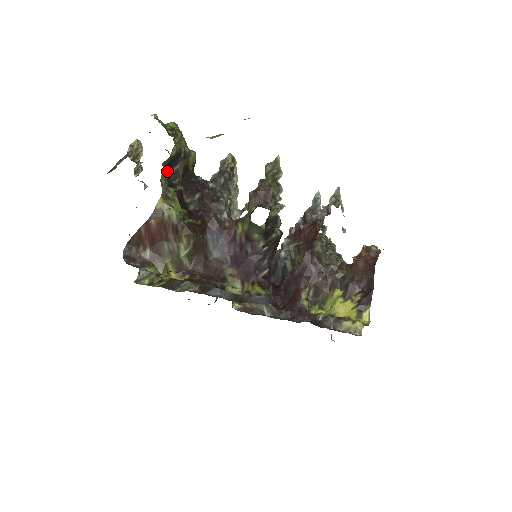
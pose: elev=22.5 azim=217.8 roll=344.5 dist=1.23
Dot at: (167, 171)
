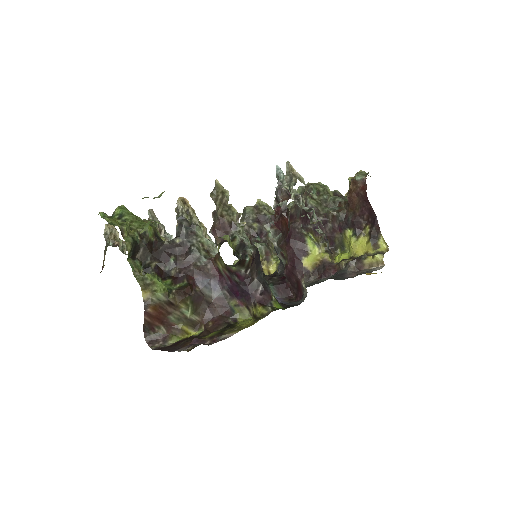
Dot at: (136, 259)
